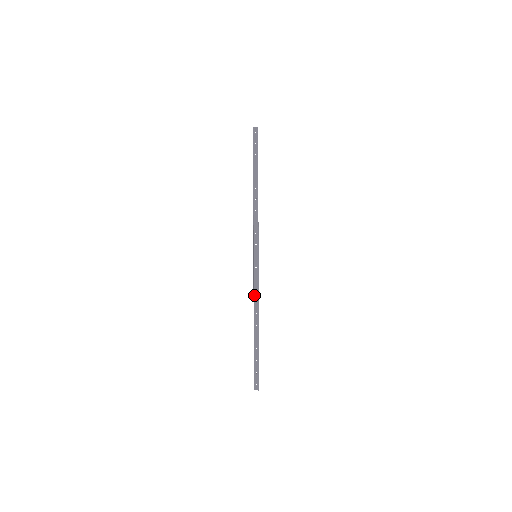
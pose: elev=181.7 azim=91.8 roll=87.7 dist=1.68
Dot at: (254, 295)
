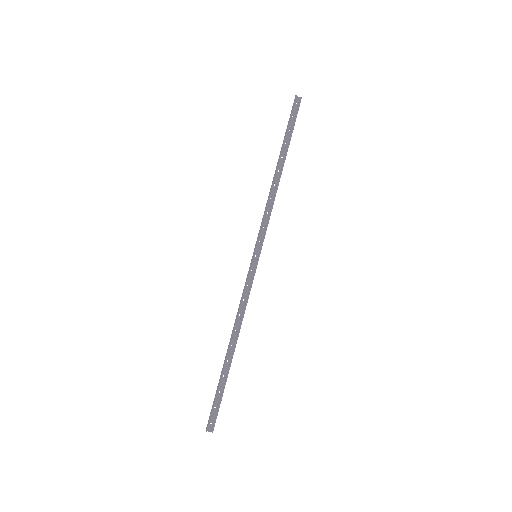
Dot at: (240, 305)
